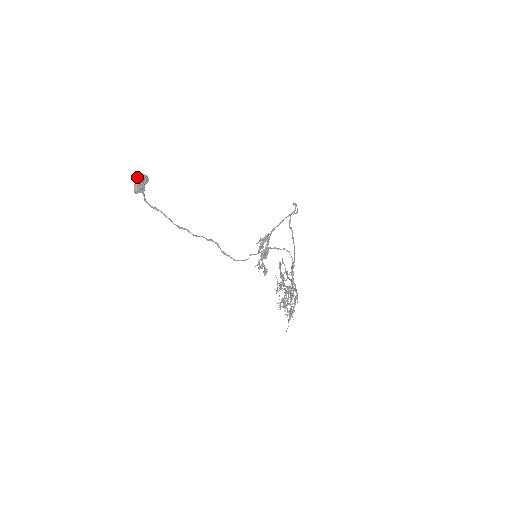
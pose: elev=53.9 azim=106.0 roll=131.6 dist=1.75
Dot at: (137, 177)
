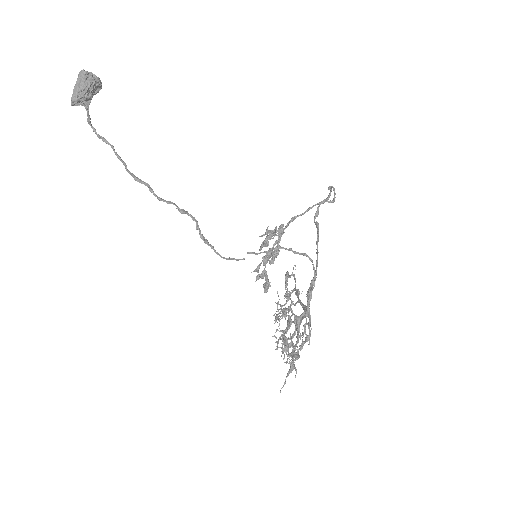
Dot at: (81, 76)
